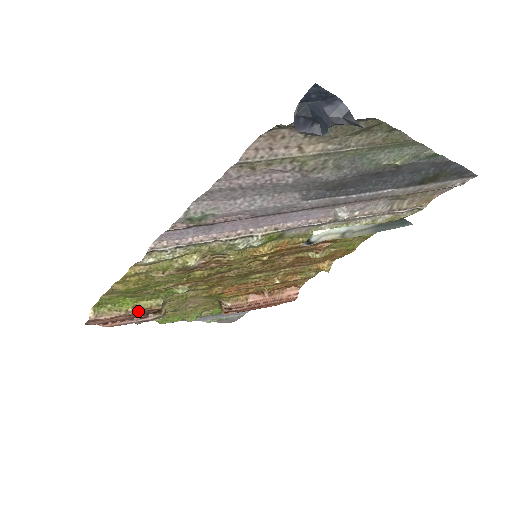
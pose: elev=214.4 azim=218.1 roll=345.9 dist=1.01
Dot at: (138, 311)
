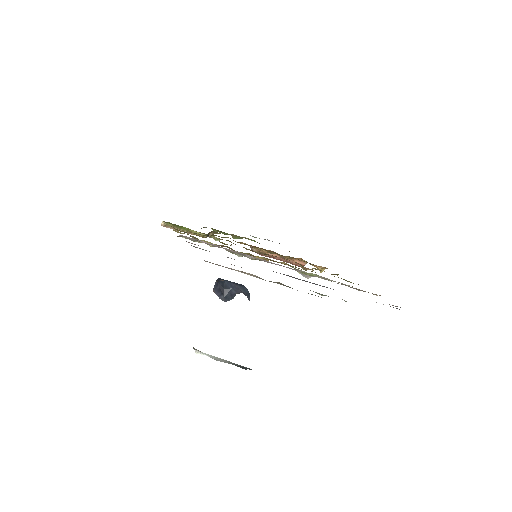
Dot at: occluded
